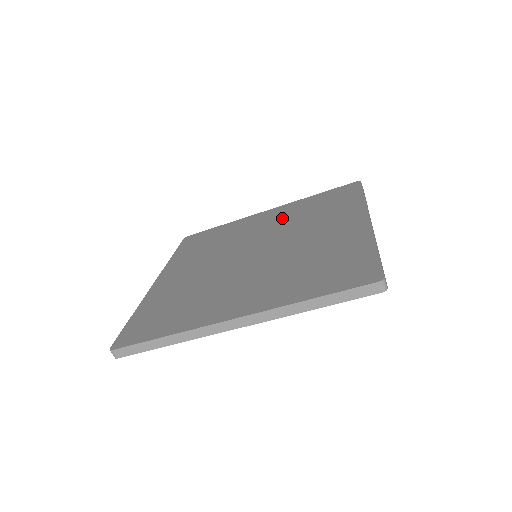
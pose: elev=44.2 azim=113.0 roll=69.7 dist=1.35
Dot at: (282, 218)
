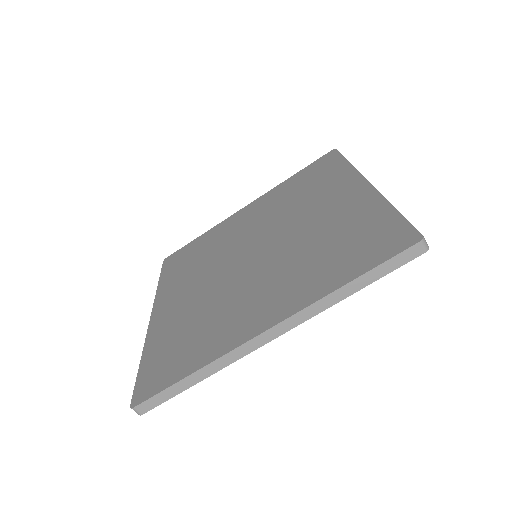
Dot at: (267, 209)
